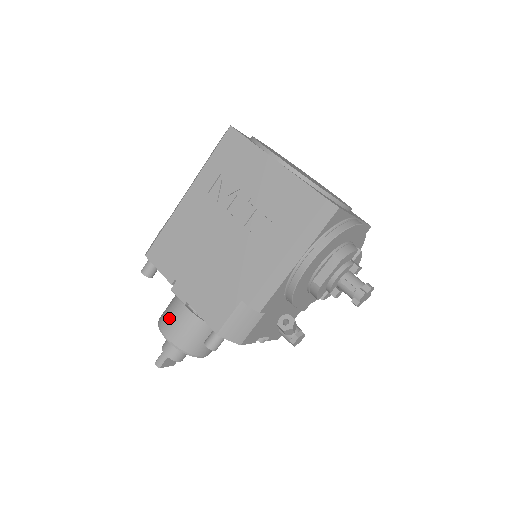
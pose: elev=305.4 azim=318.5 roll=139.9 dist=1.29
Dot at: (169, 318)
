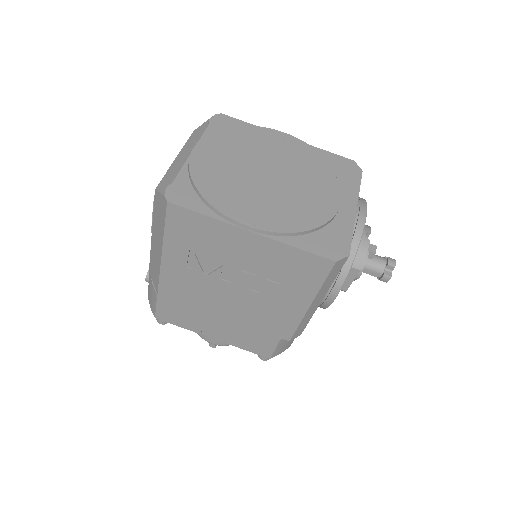
Dot at: occluded
